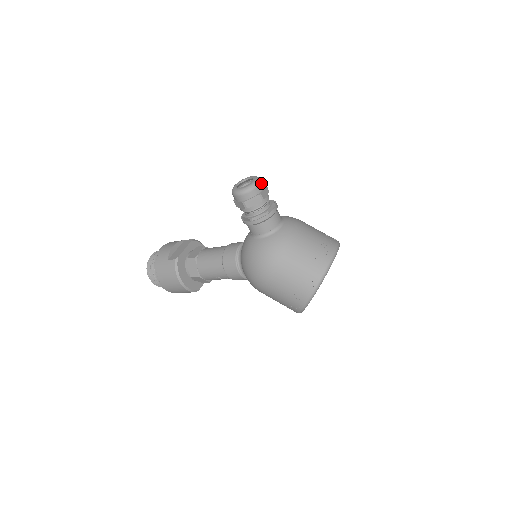
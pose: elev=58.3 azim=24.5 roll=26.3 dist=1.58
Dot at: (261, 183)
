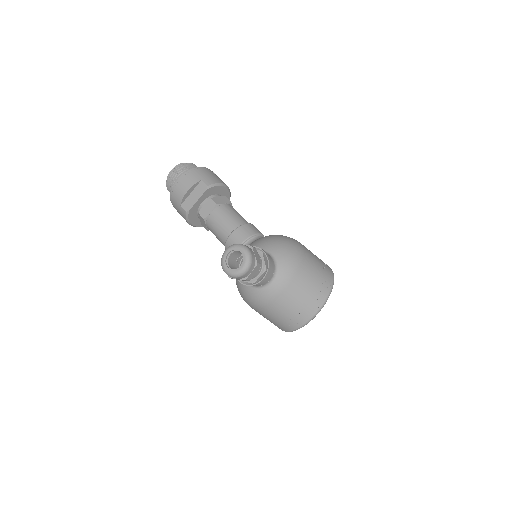
Dot at: (249, 269)
